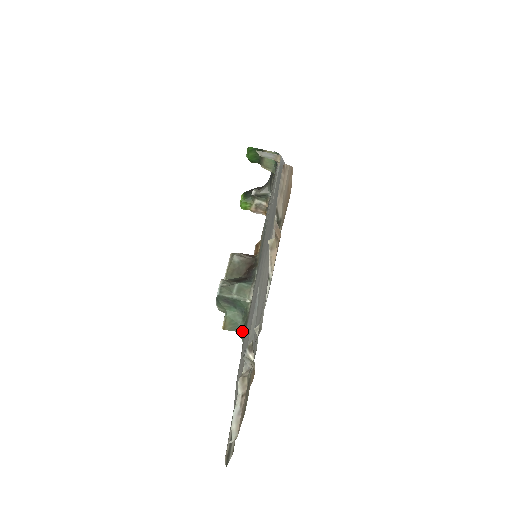
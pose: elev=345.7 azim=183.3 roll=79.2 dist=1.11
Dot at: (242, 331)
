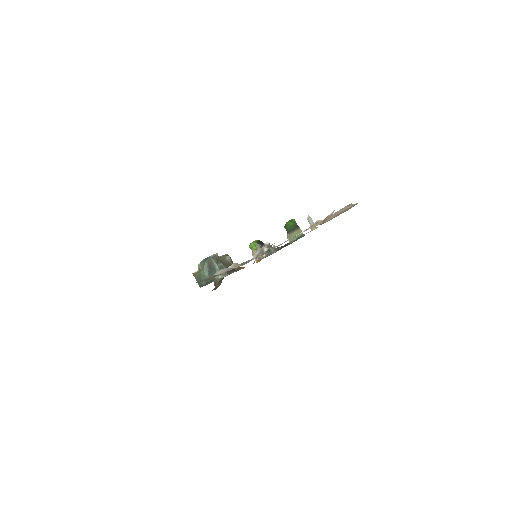
Dot at: occluded
